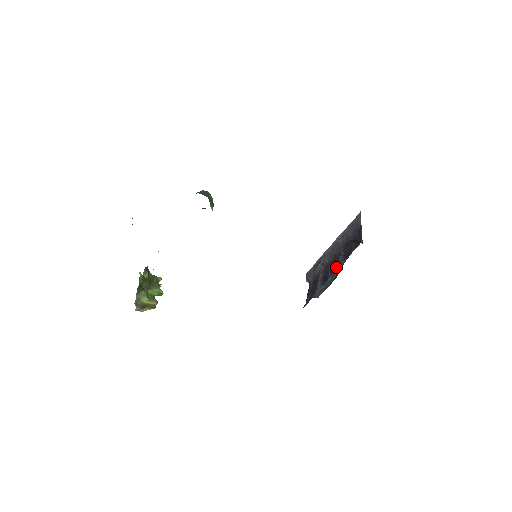
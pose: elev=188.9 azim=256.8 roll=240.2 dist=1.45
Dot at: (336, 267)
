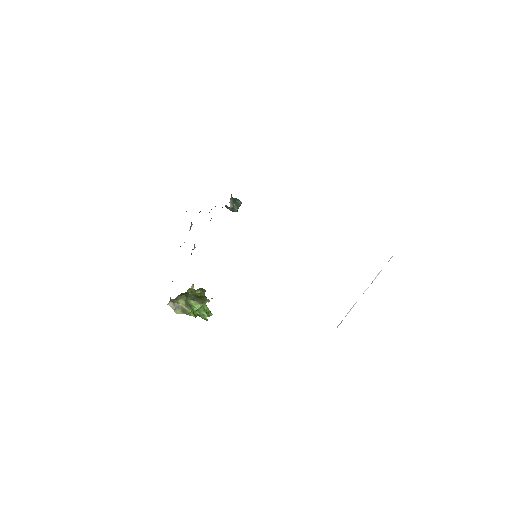
Dot at: occluded
